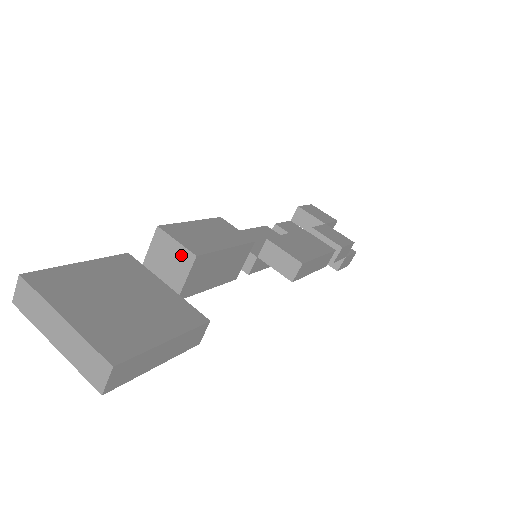
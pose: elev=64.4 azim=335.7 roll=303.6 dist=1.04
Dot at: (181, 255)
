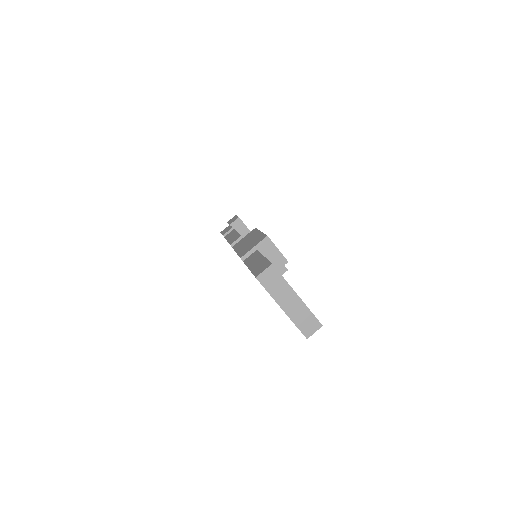
Dot at: (278, 258)
